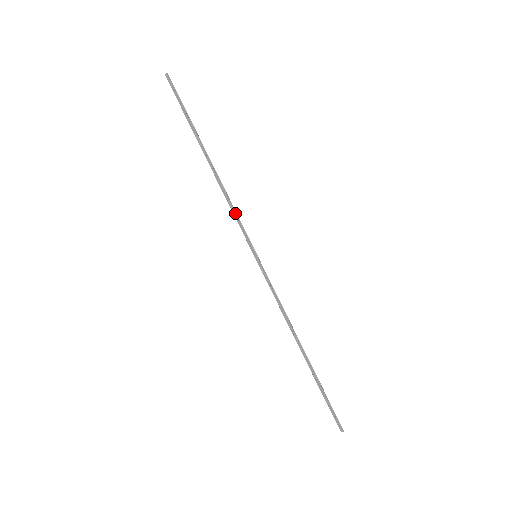
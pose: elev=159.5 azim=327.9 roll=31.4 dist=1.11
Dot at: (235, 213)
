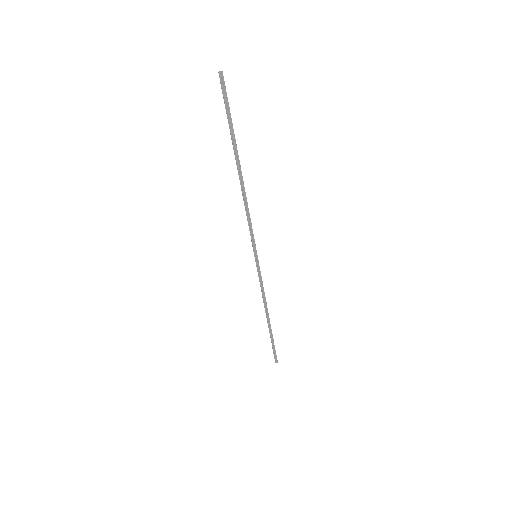
Dot at: (250, 222)
